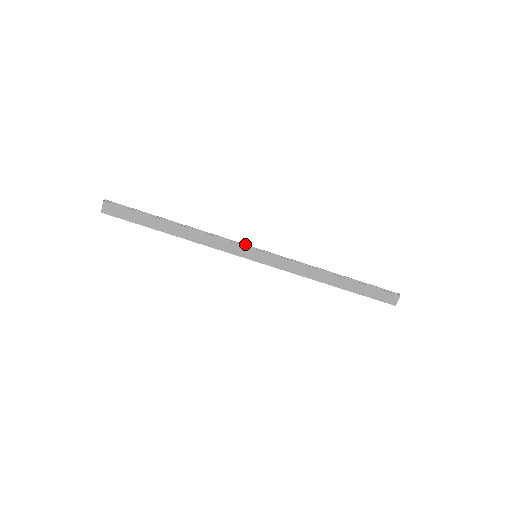
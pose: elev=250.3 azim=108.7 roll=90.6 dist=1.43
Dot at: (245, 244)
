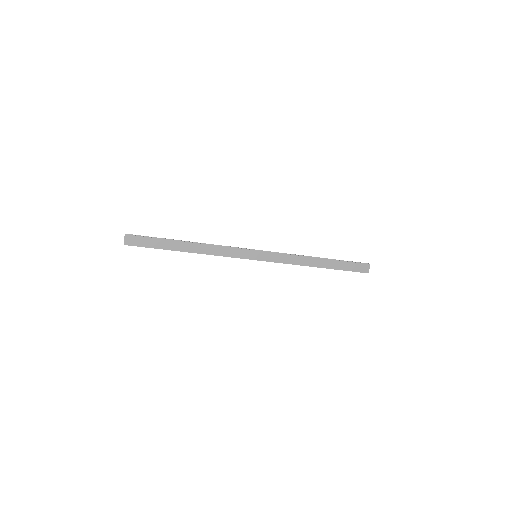
Dot at: (245, 248)
